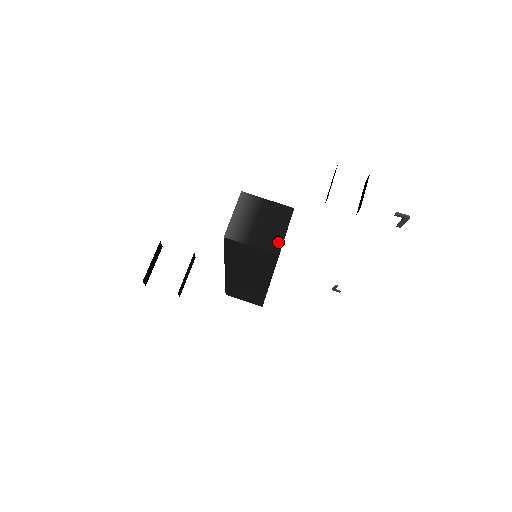
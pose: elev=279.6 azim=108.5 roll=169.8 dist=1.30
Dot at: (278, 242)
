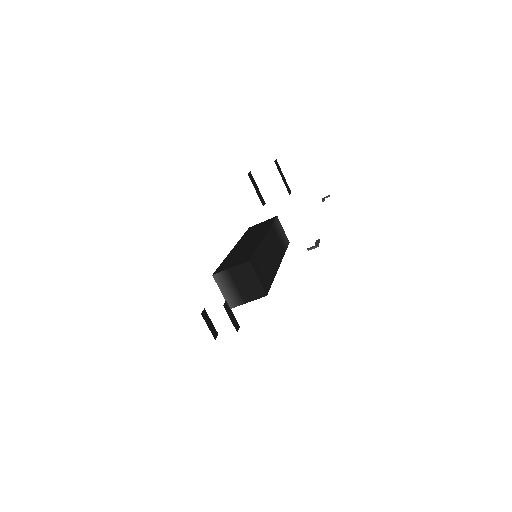
Dot at: (260, 289)
